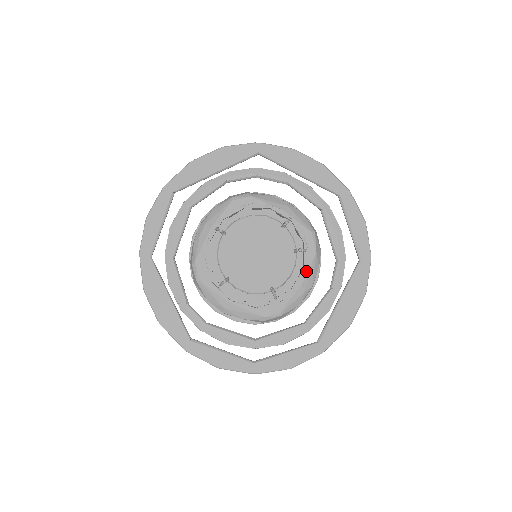
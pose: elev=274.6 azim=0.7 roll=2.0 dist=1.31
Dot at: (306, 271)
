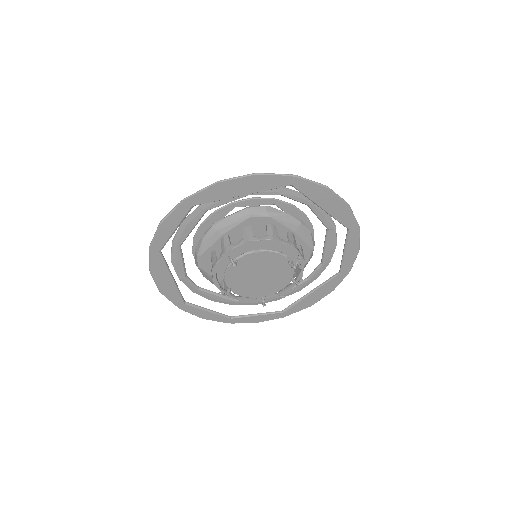
Dot at: (294, 272)
